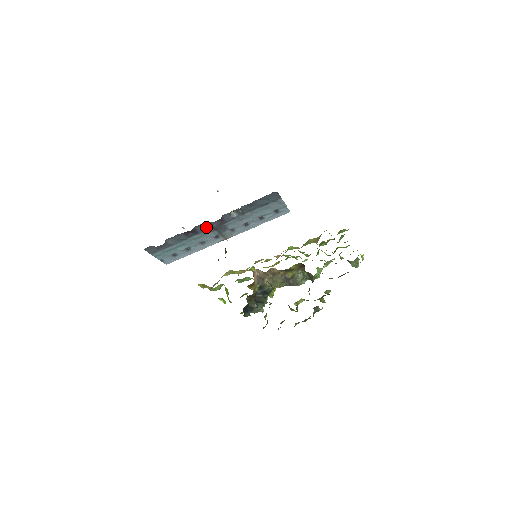
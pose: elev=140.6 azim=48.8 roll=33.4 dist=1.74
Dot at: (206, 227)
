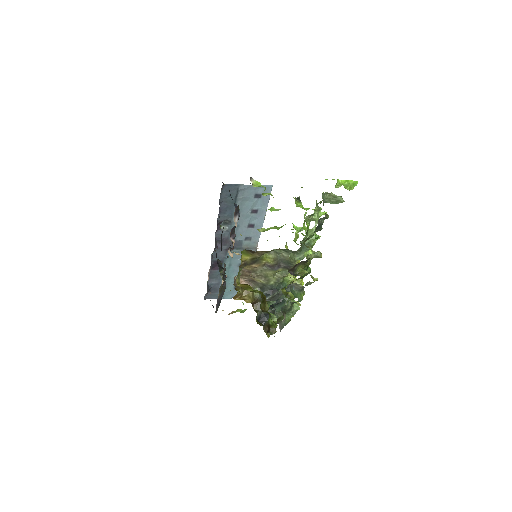
Dot at: (220, 253)
